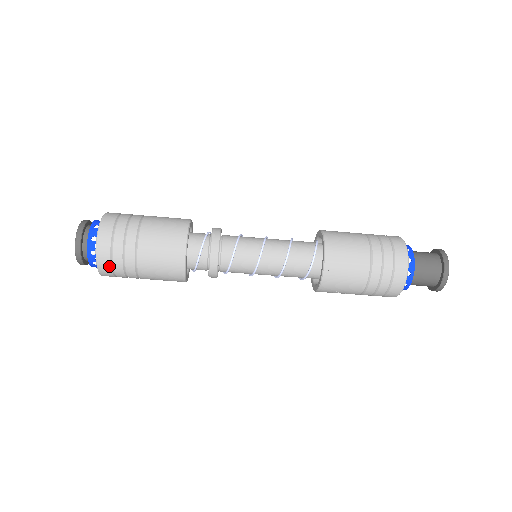
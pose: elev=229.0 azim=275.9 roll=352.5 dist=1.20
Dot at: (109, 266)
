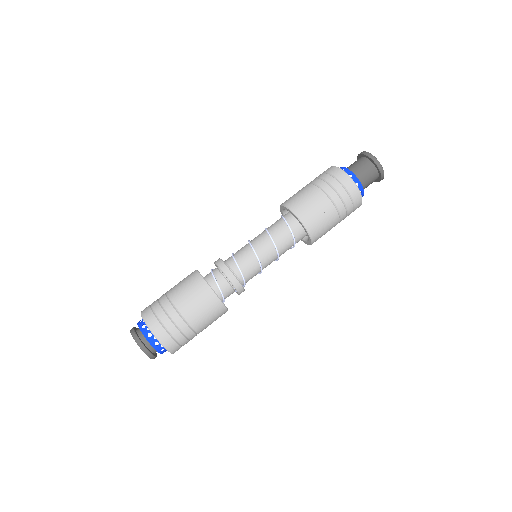
Dot at: (156, 320)
